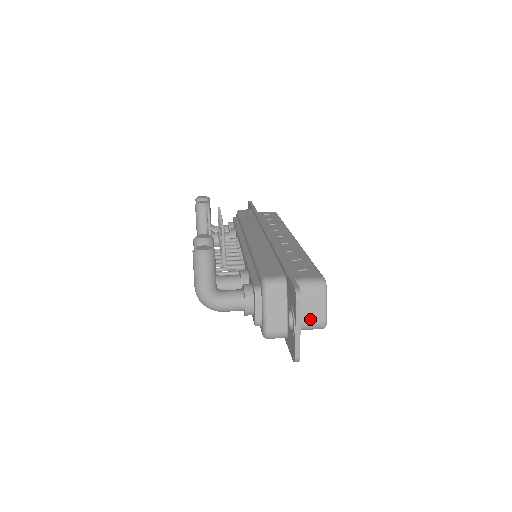
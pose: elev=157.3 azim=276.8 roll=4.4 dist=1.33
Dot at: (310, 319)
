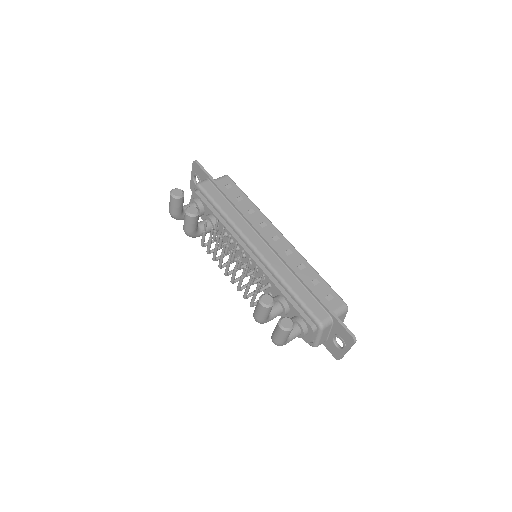
Dot at: occluded
